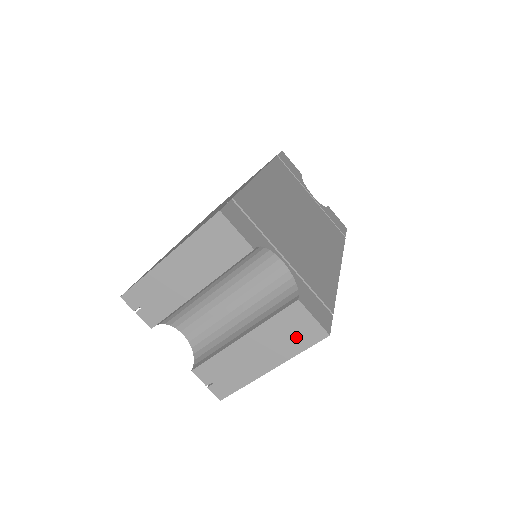
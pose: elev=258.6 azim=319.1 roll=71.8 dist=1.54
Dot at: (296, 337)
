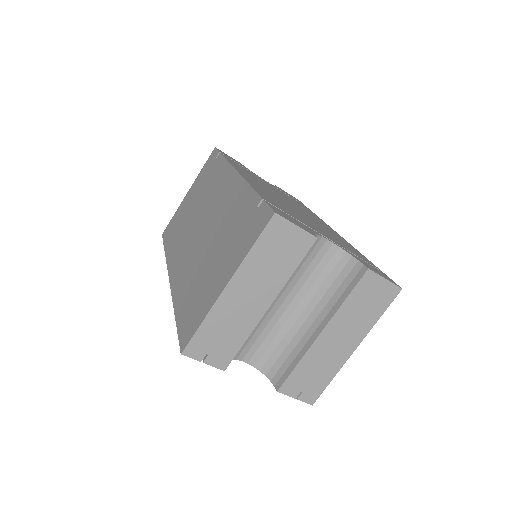
Dot at: (373, 305)
